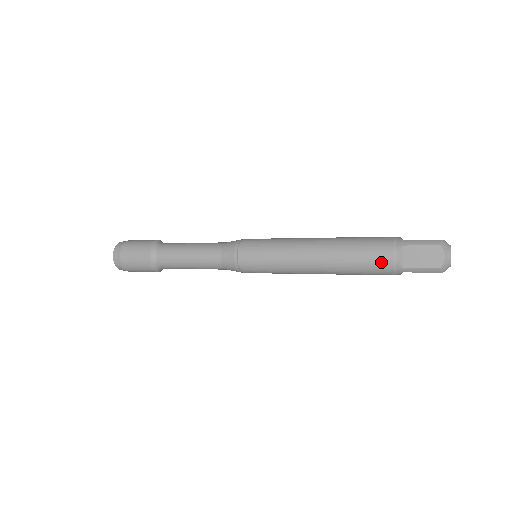
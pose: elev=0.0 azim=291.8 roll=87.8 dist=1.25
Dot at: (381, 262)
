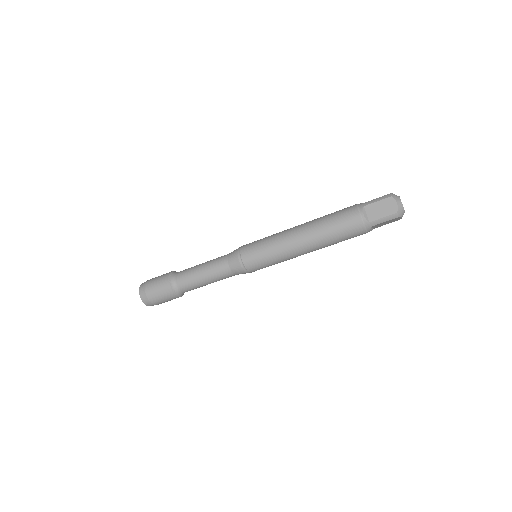
Dot at: (352, 223)
